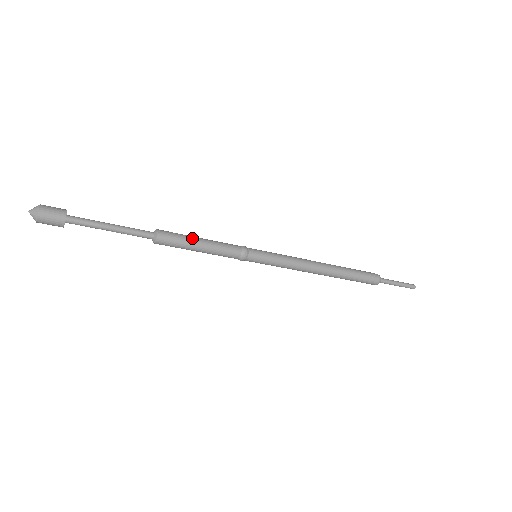
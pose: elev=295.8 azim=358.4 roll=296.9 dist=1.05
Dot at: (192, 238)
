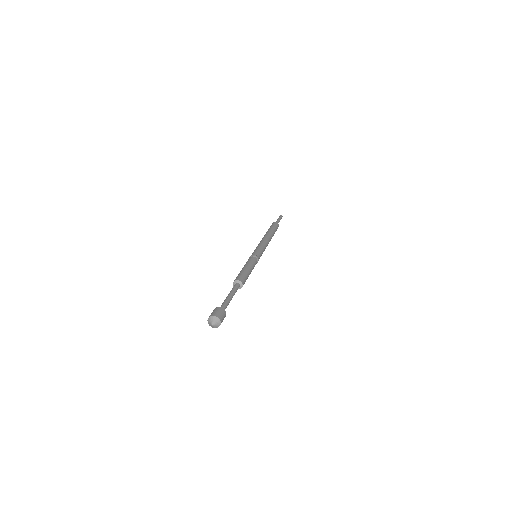
Dot at: occluded
